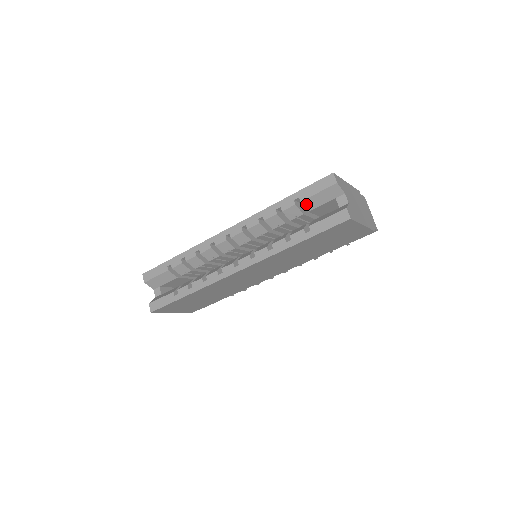
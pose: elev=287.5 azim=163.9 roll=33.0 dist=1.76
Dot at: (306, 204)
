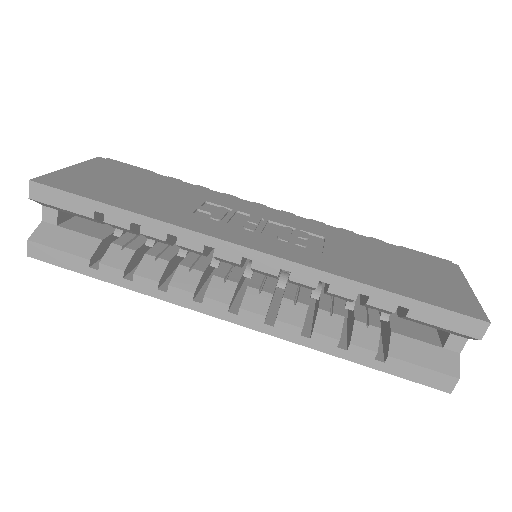
Dot at: (408, 318)
